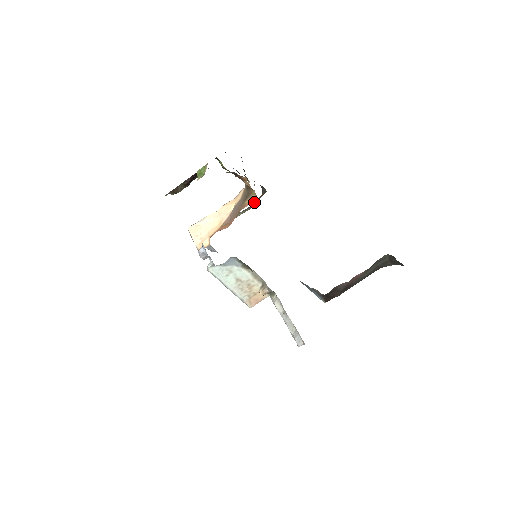
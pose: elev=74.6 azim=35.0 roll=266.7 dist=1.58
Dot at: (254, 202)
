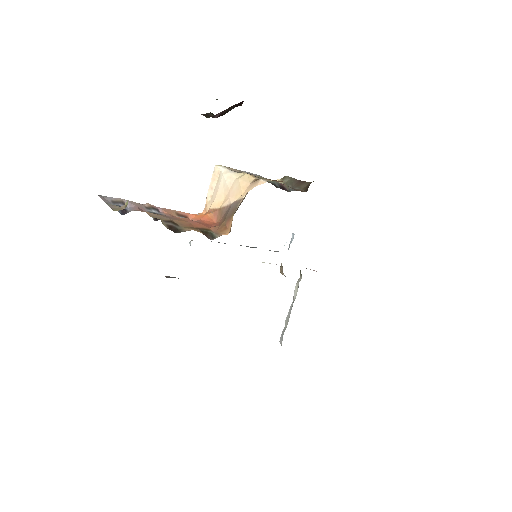
Dot at: (304, 181)
